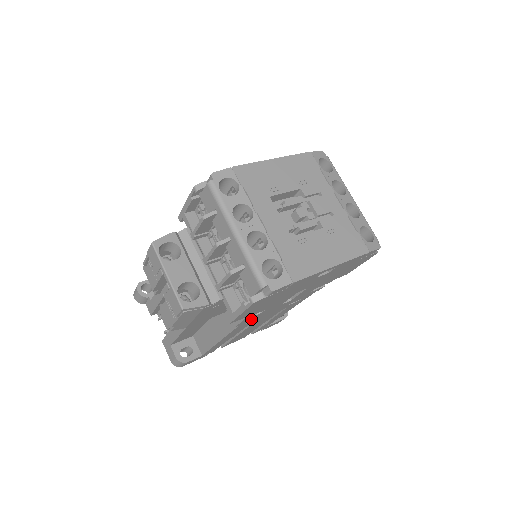
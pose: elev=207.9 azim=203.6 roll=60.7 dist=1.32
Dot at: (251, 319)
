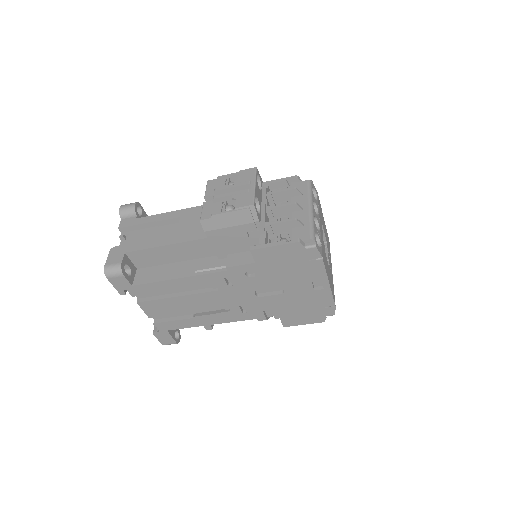
Dot at: (235, 276)
